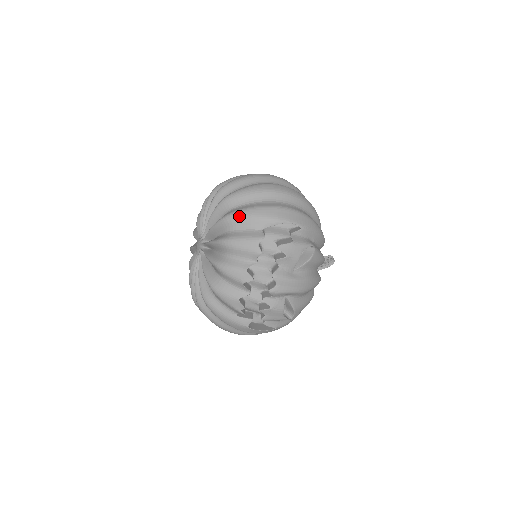
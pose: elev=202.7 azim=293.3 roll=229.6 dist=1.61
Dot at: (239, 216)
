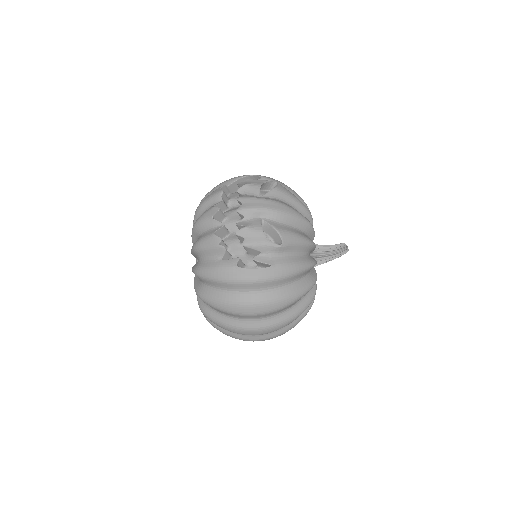
Dot at: (208, 193)
